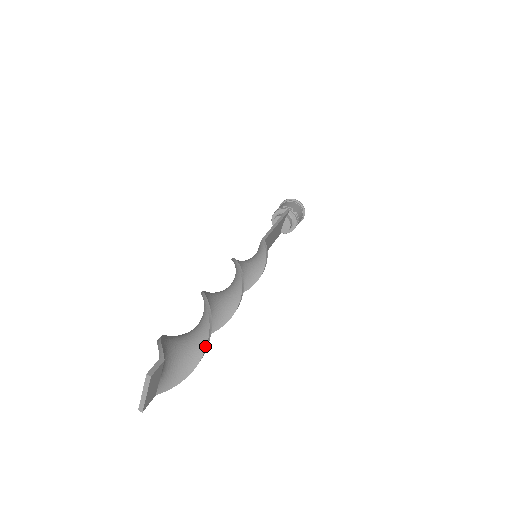
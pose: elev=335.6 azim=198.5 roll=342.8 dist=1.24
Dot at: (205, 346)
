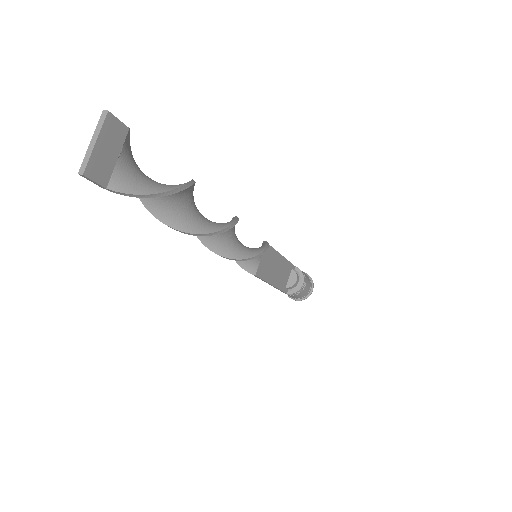
Dot at: (183, 184)
